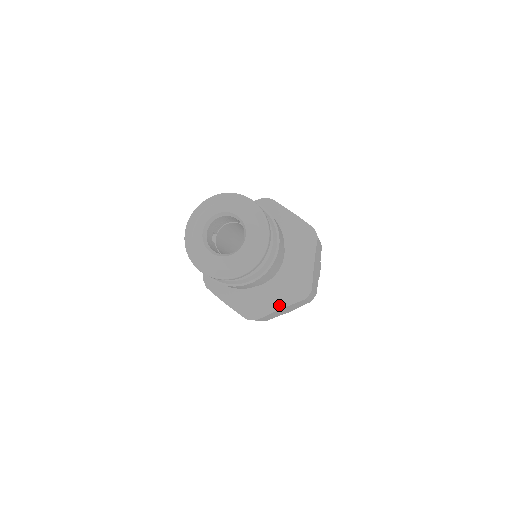
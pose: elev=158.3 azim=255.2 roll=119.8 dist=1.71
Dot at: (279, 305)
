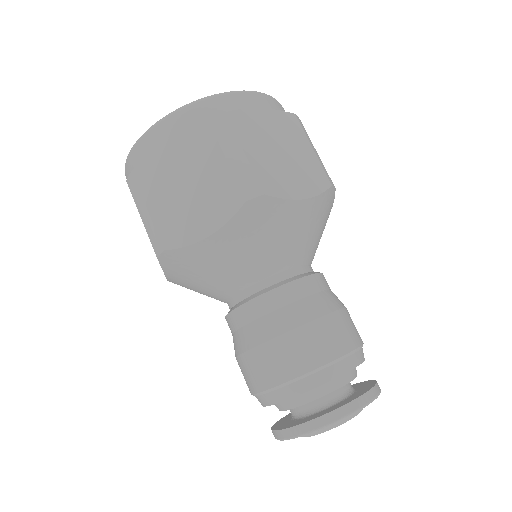
Dot at: occluded
